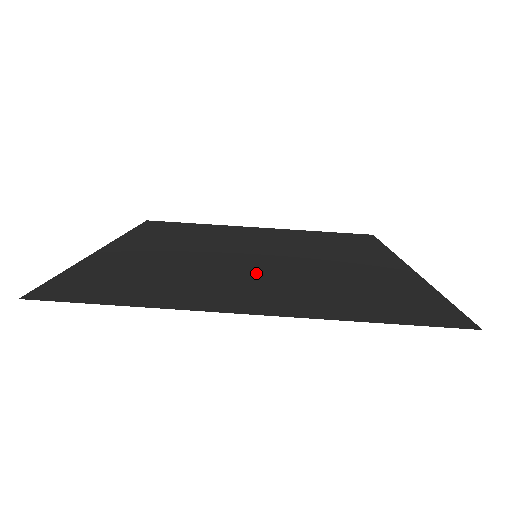
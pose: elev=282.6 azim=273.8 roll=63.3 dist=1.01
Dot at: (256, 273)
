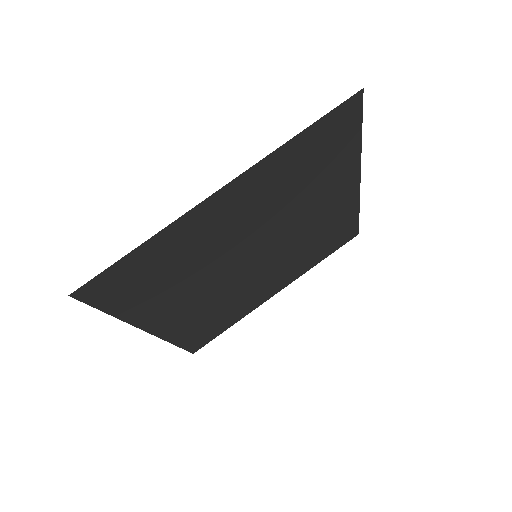
Dot at: (245, 234)
